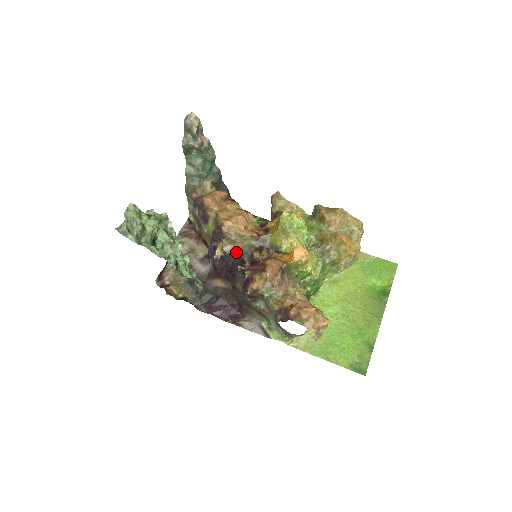
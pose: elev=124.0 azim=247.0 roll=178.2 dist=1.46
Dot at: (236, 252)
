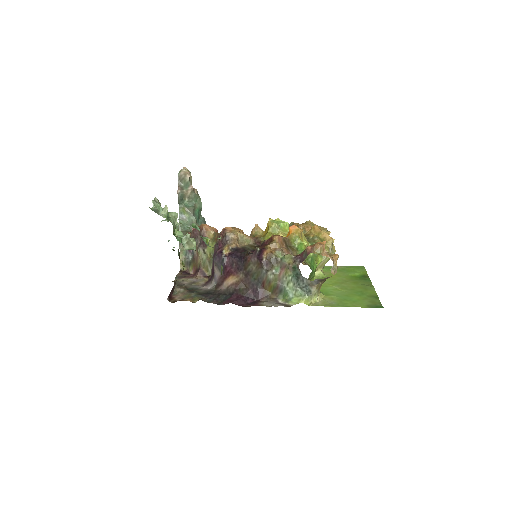
Dot at: (241, 247)
